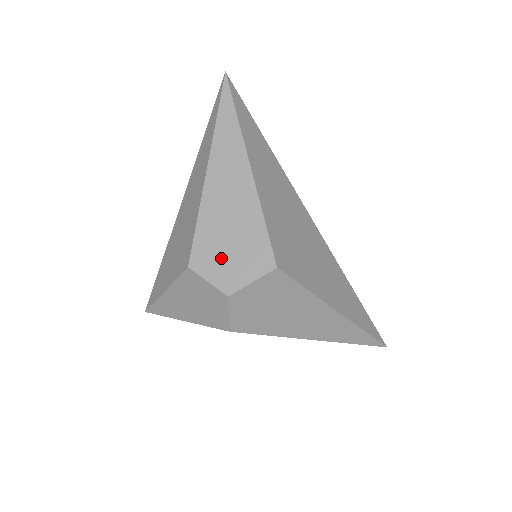
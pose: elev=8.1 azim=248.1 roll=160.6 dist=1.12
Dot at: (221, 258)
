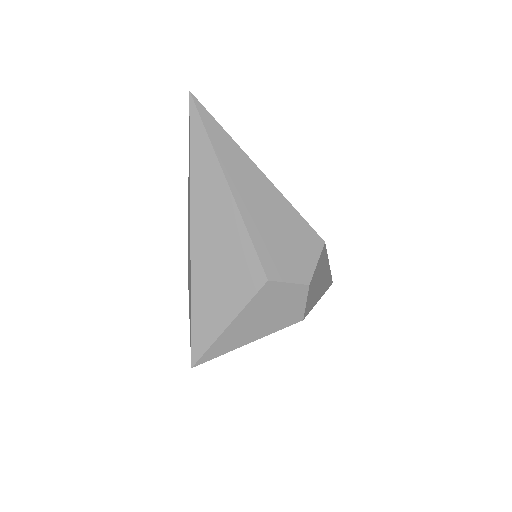
Dot at: (286, 257)
